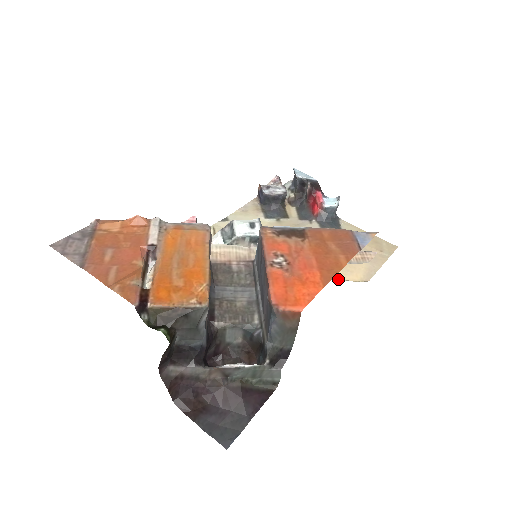
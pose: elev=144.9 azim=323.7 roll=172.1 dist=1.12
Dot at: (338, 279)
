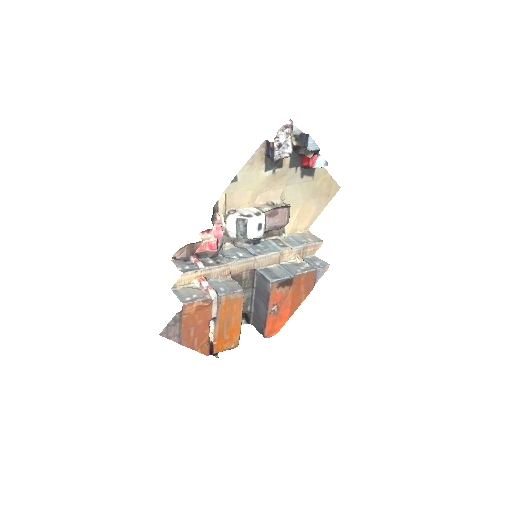
Dot at: (293, 231)
